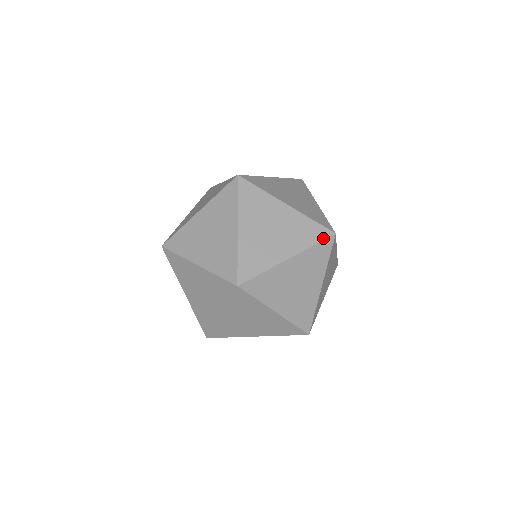
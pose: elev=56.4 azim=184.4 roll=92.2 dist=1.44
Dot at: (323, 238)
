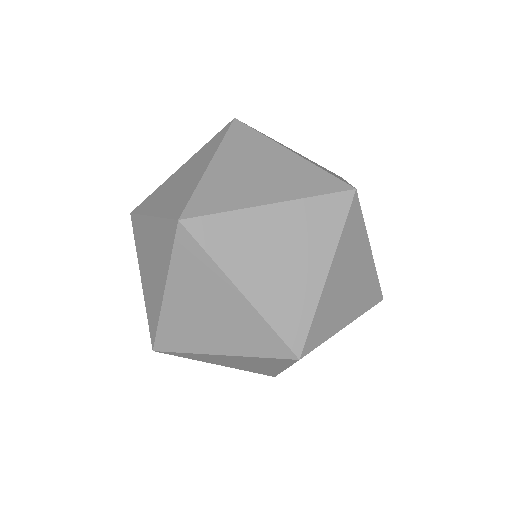
Dot at: (375, 303)
